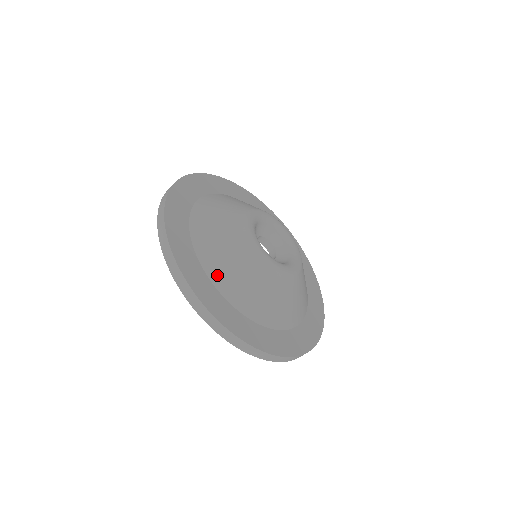
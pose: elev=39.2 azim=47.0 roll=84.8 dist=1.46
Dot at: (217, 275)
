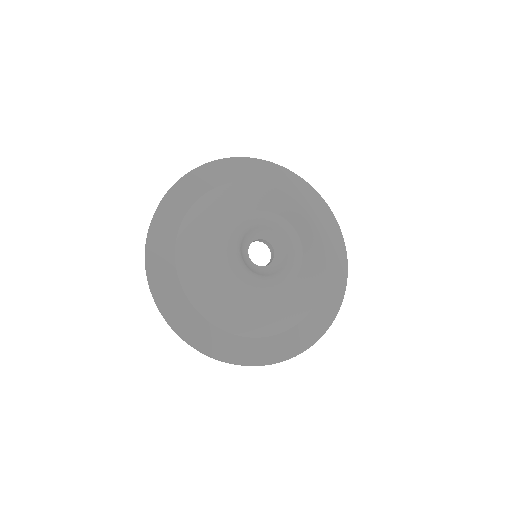
Dot at: (197, 299)
